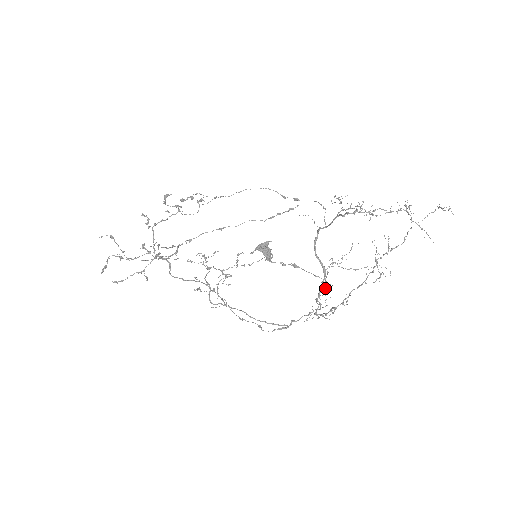
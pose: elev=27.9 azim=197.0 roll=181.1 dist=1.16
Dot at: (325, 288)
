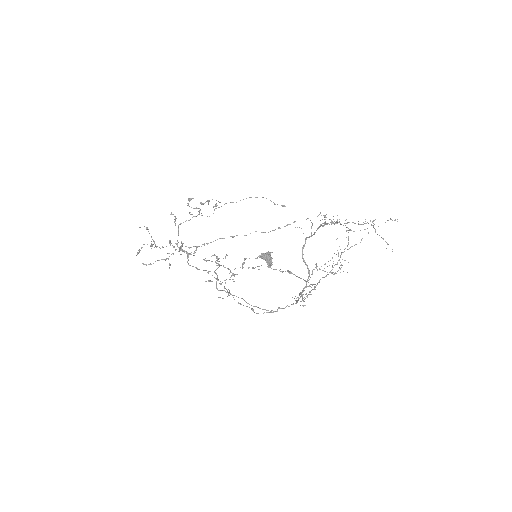
Dot at: occluded
